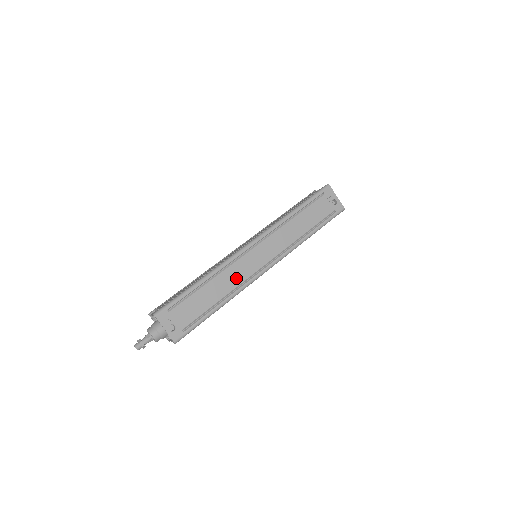
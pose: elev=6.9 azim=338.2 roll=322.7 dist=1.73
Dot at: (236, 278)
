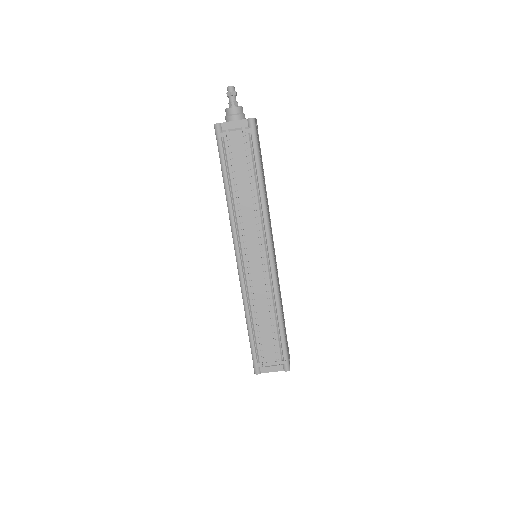
Dot at: occluded
